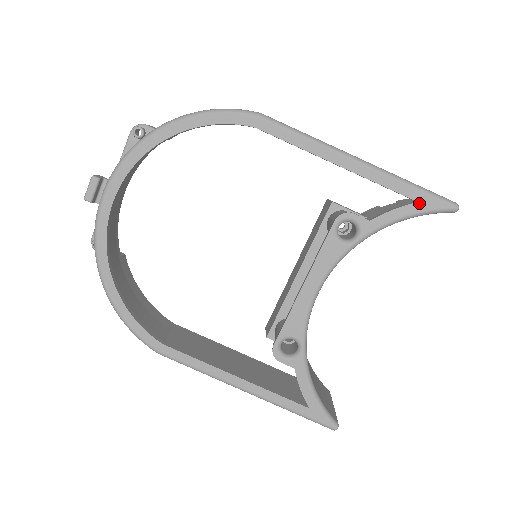
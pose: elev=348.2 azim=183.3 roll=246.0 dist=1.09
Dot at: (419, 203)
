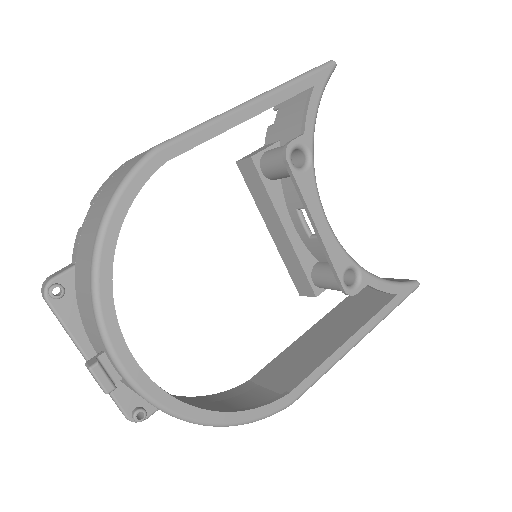
Dot at: (315, 86)
